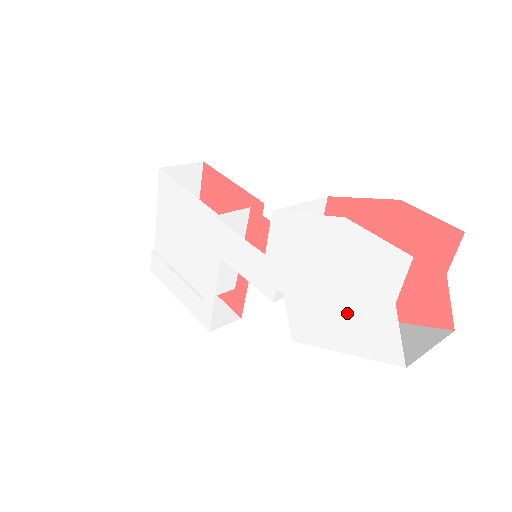
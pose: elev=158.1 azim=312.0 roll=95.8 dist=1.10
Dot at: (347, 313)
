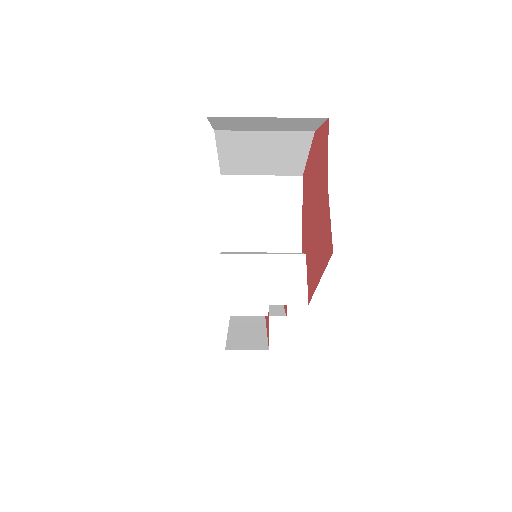
Dot at: occluded
